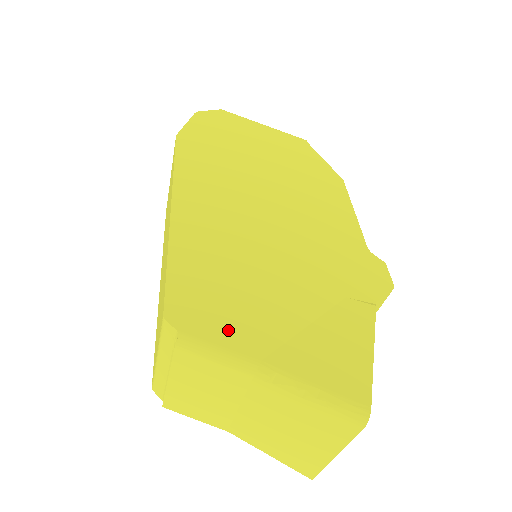
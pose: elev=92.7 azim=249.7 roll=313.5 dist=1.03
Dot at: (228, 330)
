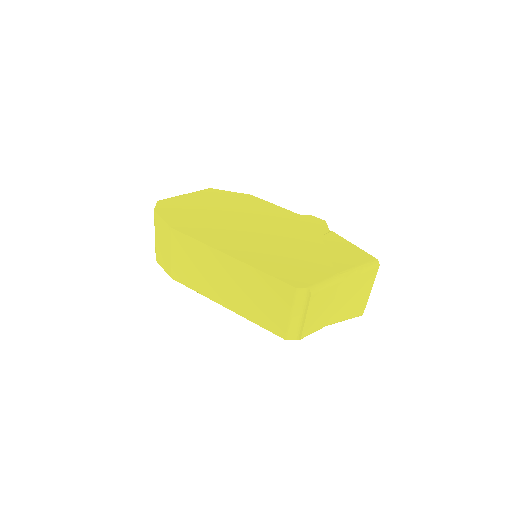
Dot at: (316, 275)
